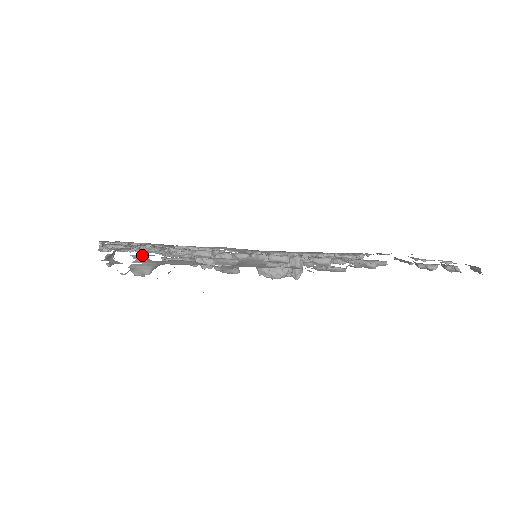
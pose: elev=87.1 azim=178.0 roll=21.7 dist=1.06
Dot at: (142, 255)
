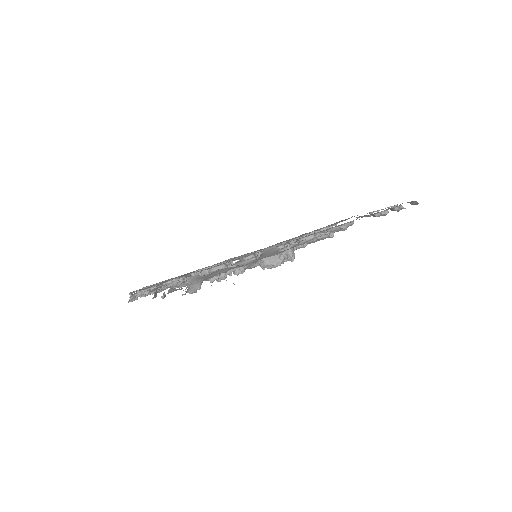
Dot at: occluded
